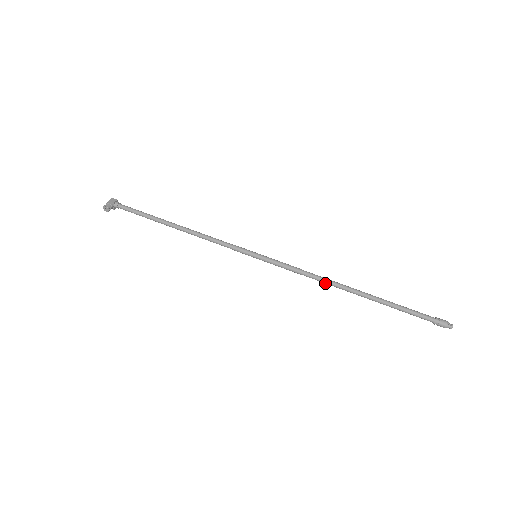
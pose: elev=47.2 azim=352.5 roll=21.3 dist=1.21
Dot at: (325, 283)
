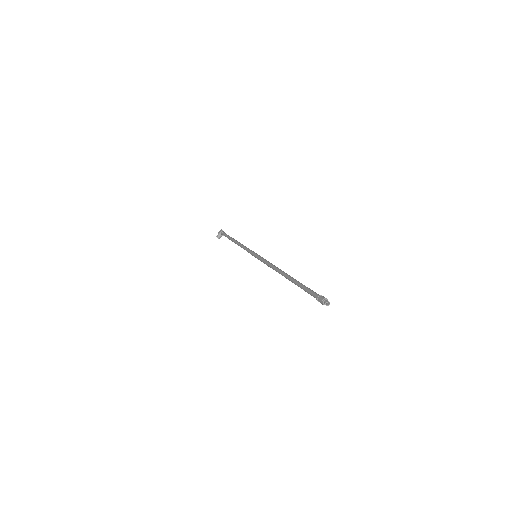
Dot at: occluded
